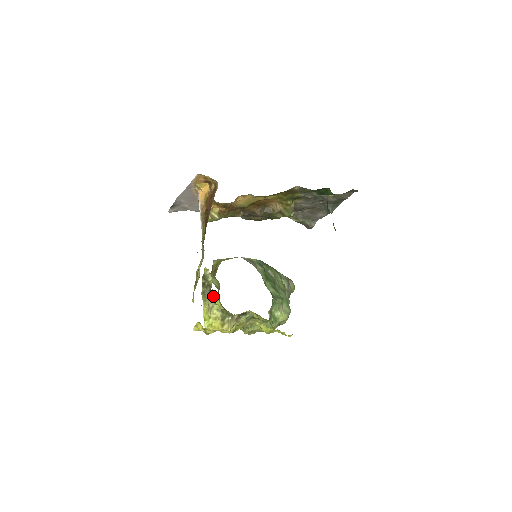
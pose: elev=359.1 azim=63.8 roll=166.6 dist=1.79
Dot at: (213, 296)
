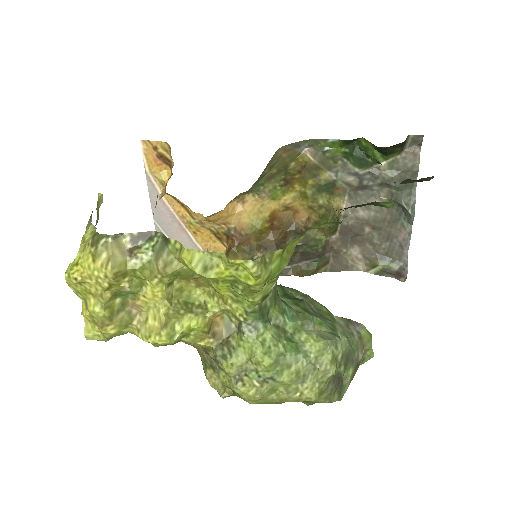
Dot at: (91, 216)
